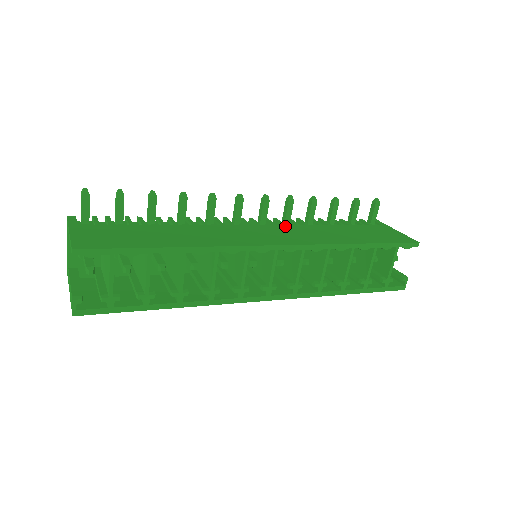
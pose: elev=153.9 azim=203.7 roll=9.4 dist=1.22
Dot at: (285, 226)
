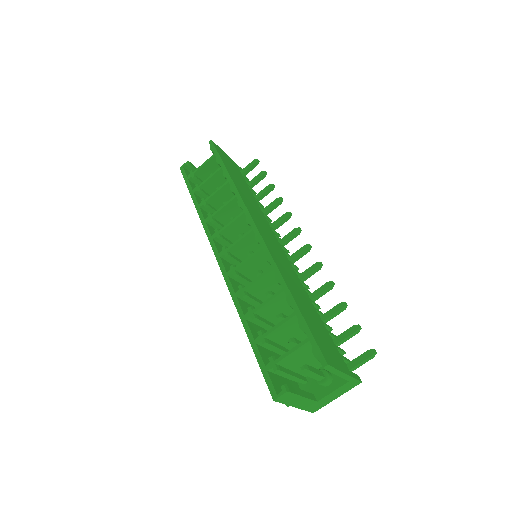
Dot at: (291, 266)
